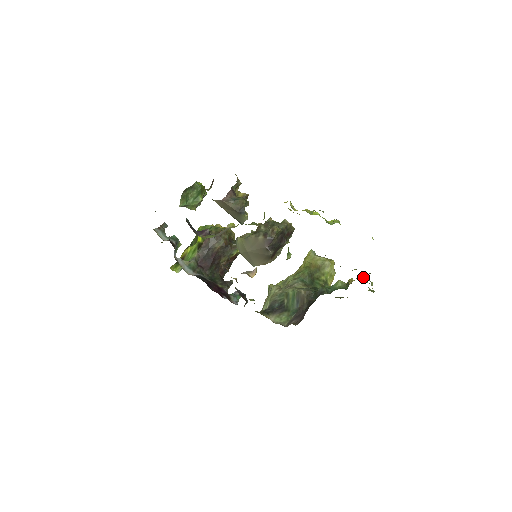
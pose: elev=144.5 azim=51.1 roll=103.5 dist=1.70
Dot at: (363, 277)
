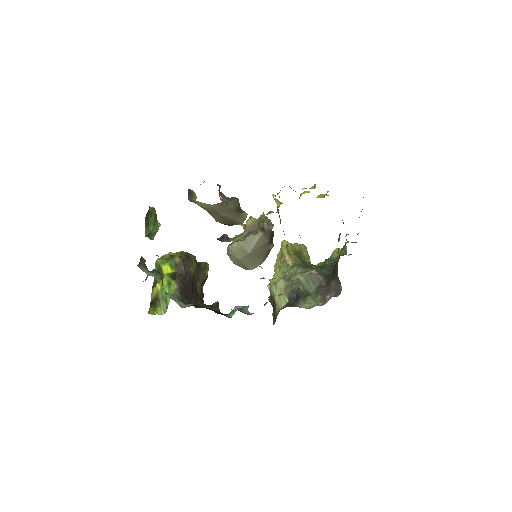
Dot at: occluded
